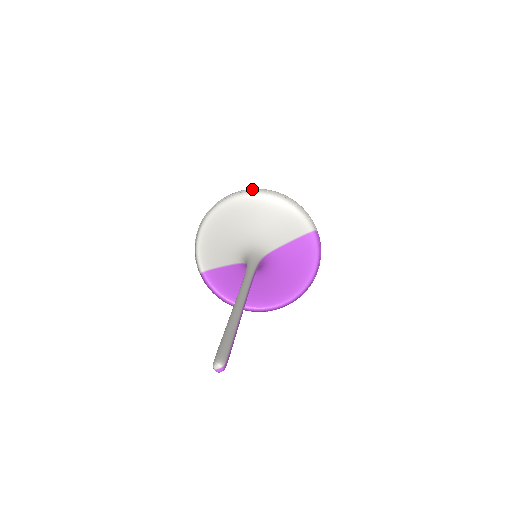
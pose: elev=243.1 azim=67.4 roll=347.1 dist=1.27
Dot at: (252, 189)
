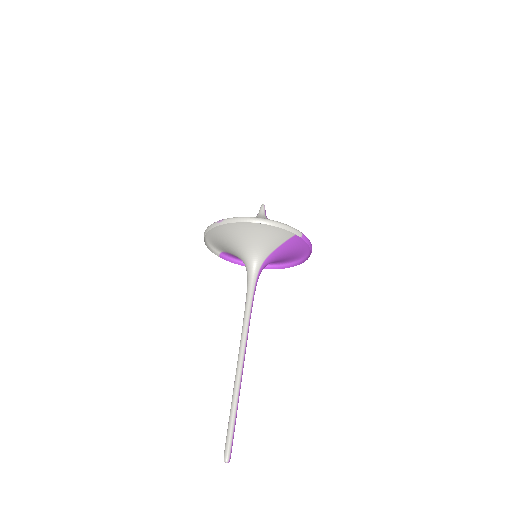
Dot at: (234, 220)
